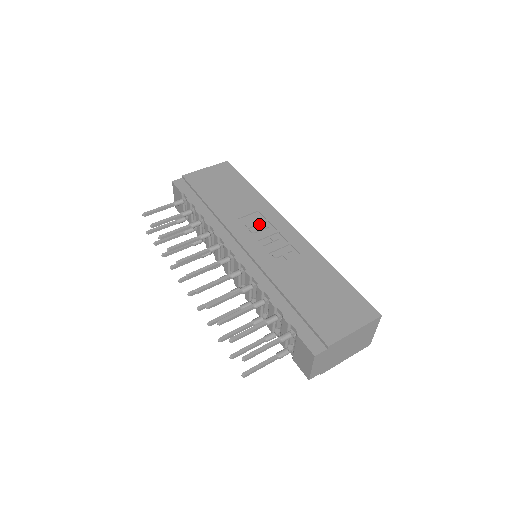
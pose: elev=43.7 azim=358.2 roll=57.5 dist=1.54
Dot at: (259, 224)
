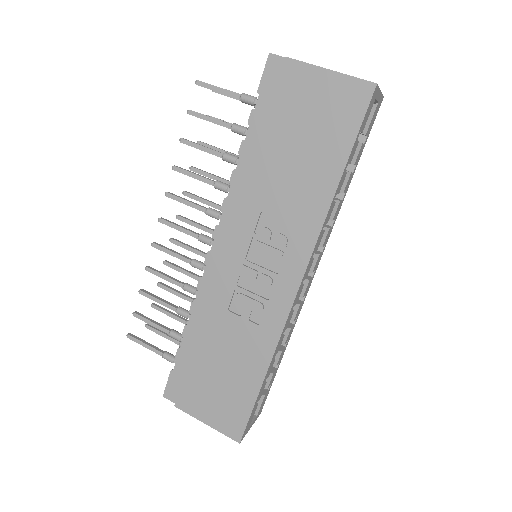
Dot at: (274, 244)
